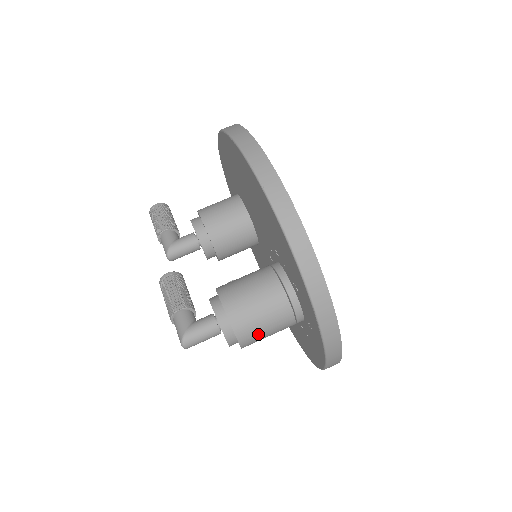
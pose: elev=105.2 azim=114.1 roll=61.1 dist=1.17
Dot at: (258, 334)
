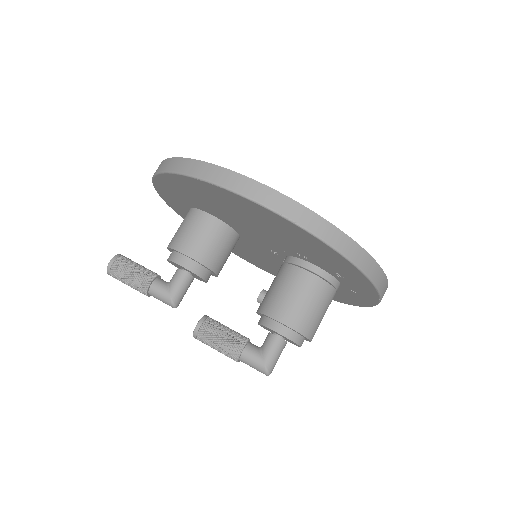
Dot at: (319, 324)
